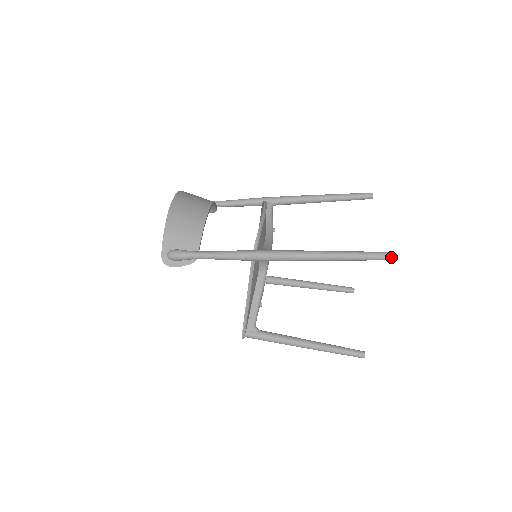
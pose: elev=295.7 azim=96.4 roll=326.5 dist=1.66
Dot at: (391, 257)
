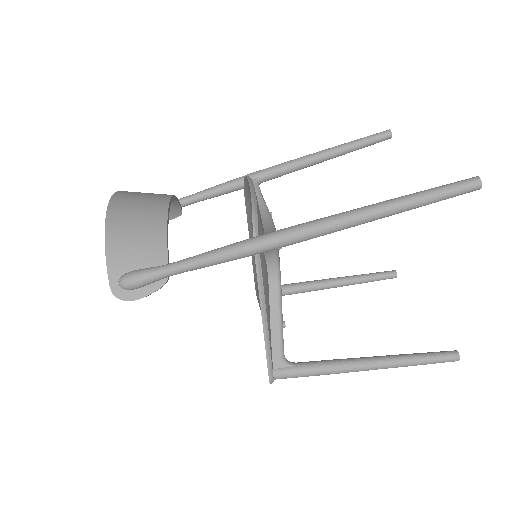
Dot at: (478, 184)
